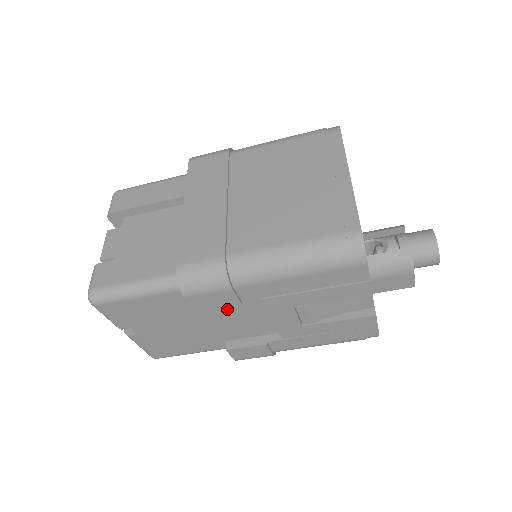
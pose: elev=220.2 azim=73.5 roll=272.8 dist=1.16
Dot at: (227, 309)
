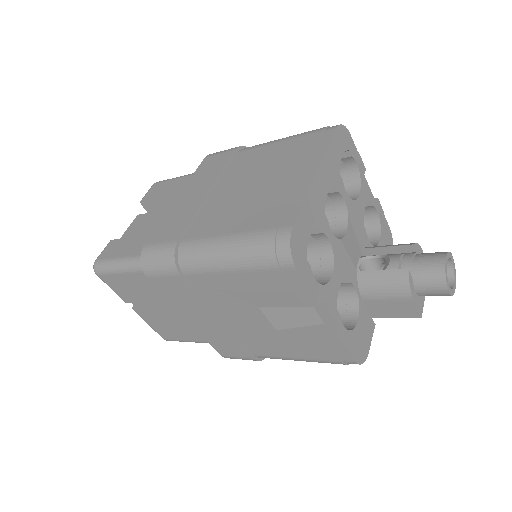
Dot at: (197, 299)
